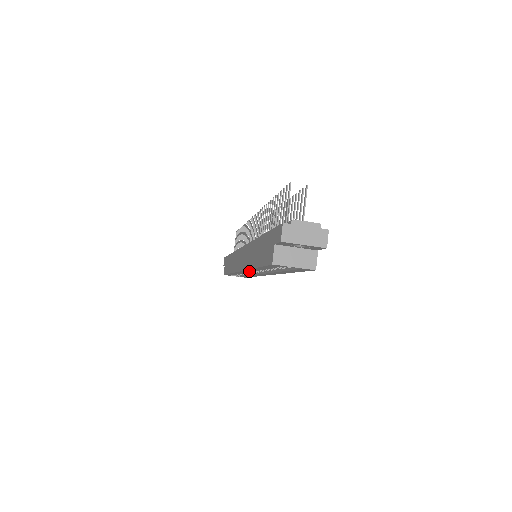
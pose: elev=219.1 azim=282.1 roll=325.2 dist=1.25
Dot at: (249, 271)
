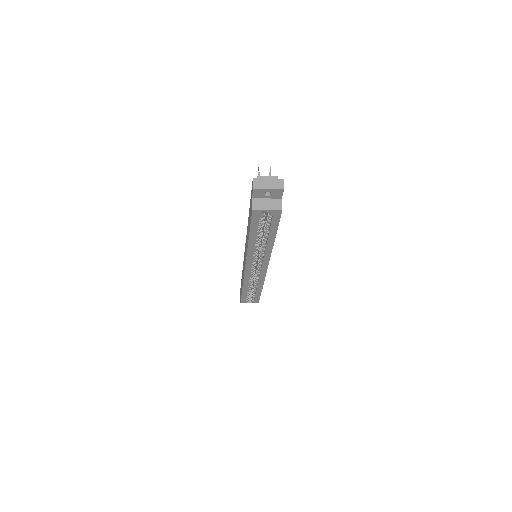
Dot at: (250, 260)
